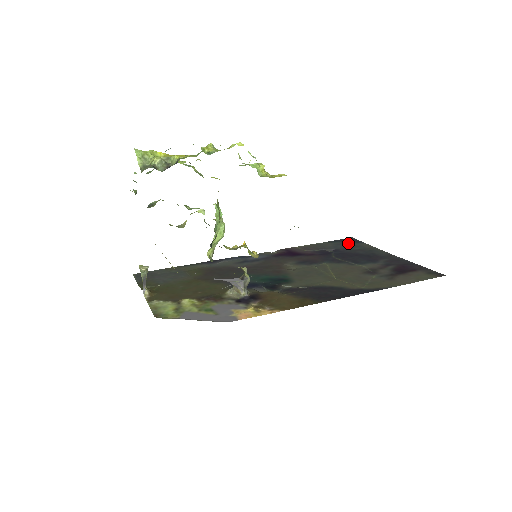
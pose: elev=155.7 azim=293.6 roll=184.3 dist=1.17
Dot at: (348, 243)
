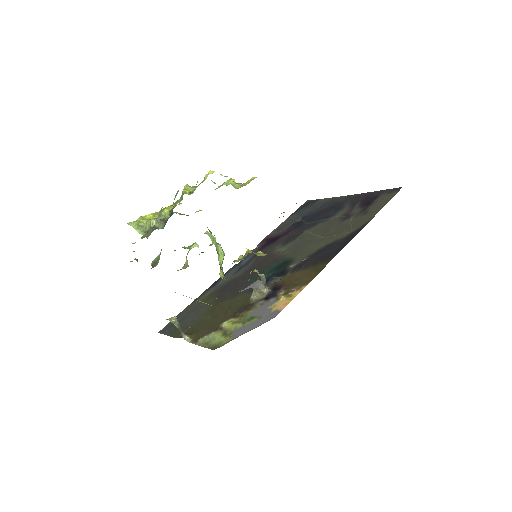
Dot at: (308, 207)
